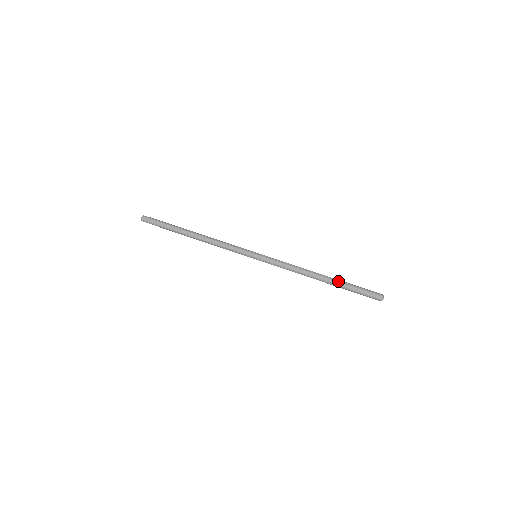
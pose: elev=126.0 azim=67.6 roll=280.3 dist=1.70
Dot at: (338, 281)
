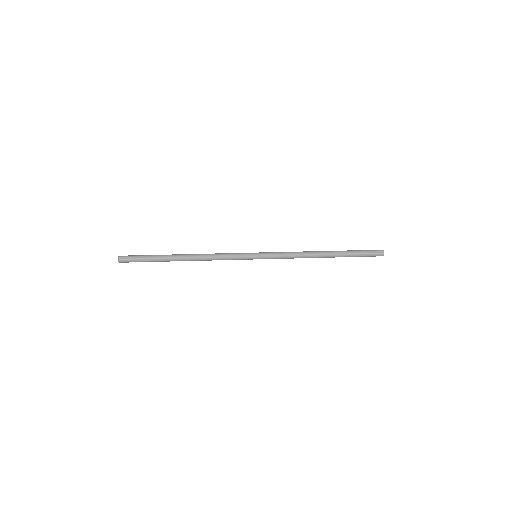
Dot at: (340, 251)
